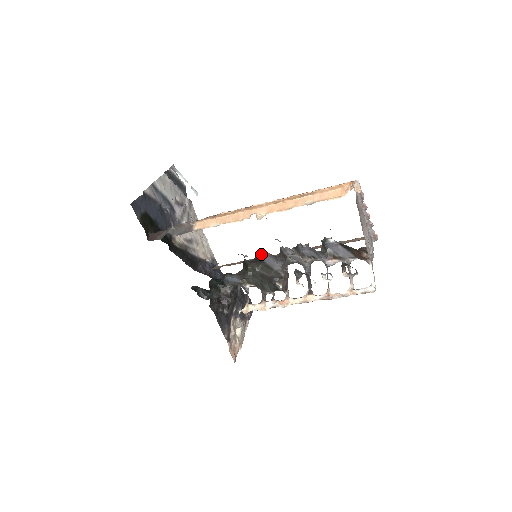
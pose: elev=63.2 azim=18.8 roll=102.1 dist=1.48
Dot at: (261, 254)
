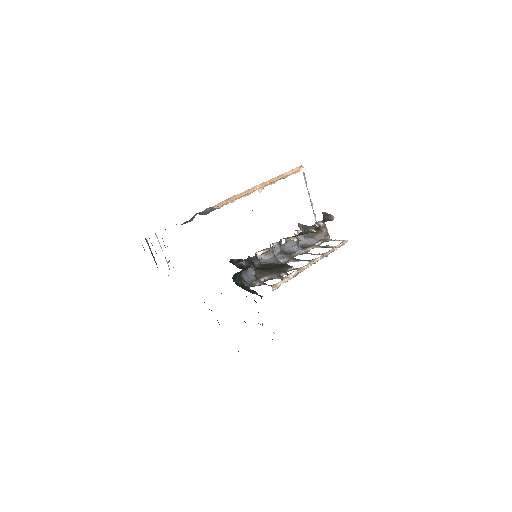
Dot at: occluded
